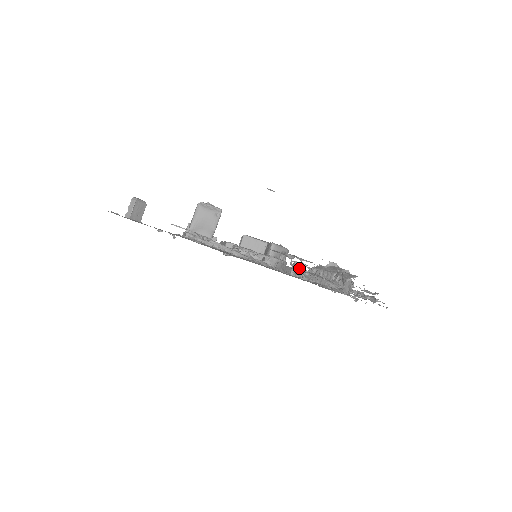
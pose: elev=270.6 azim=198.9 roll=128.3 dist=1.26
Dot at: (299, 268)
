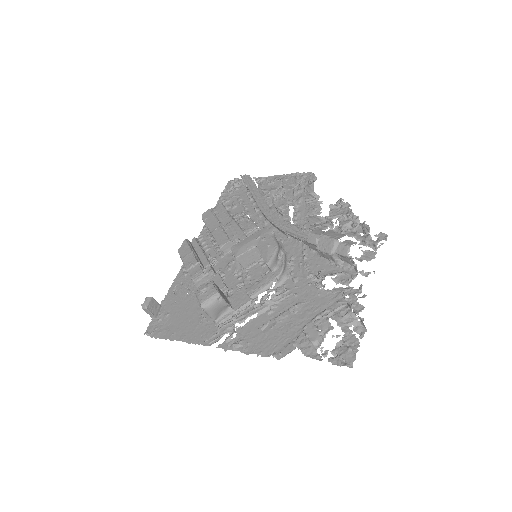
Dot at: (286, 216)
